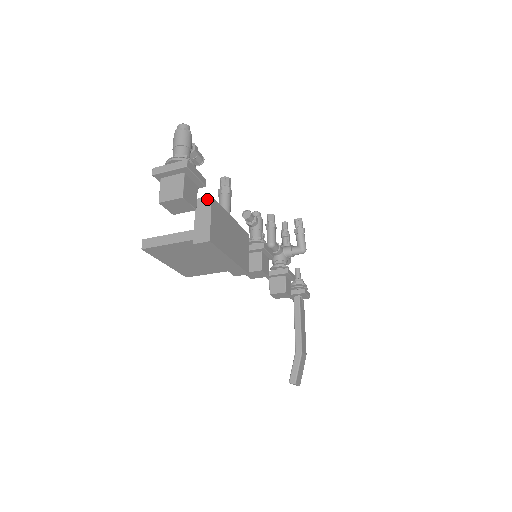
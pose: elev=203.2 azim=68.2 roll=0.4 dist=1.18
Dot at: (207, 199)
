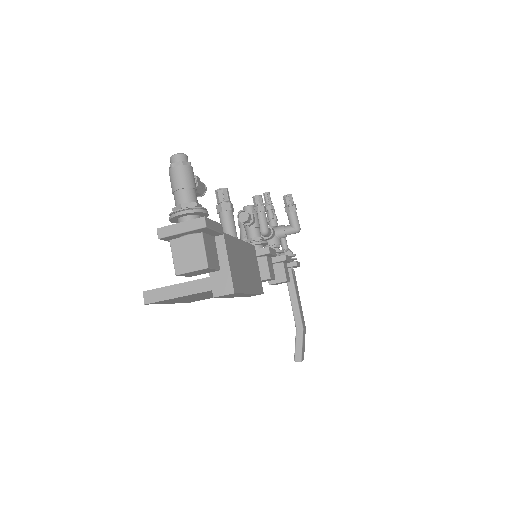
Dot at: (218, 237)
